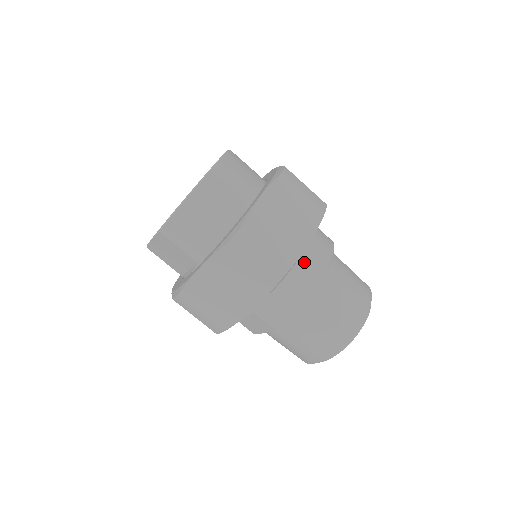
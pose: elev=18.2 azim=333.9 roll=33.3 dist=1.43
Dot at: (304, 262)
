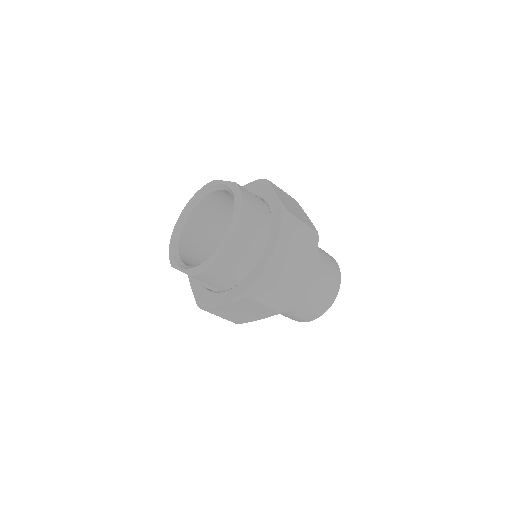
Dot at: occluded
